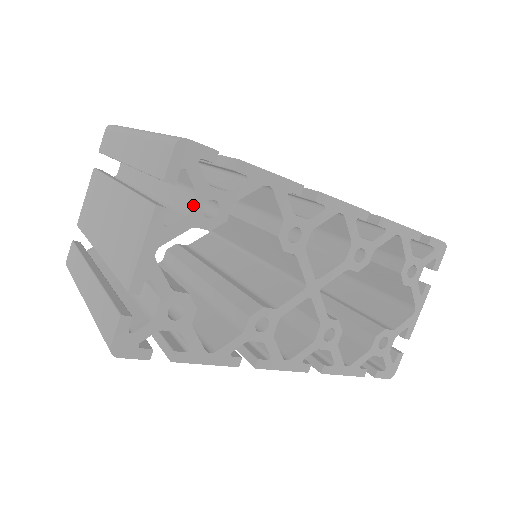
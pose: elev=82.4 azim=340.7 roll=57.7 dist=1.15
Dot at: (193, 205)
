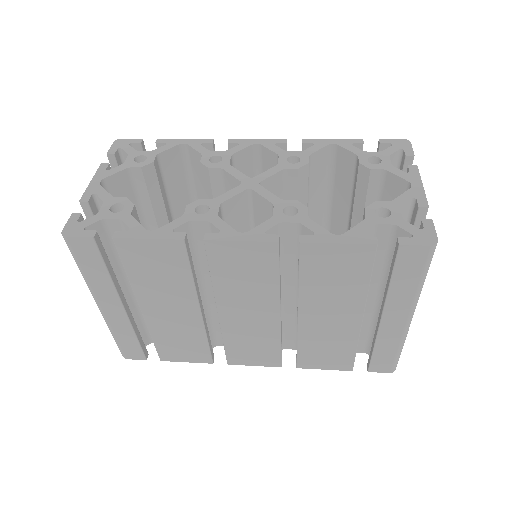
Dot at: (127, 160)
